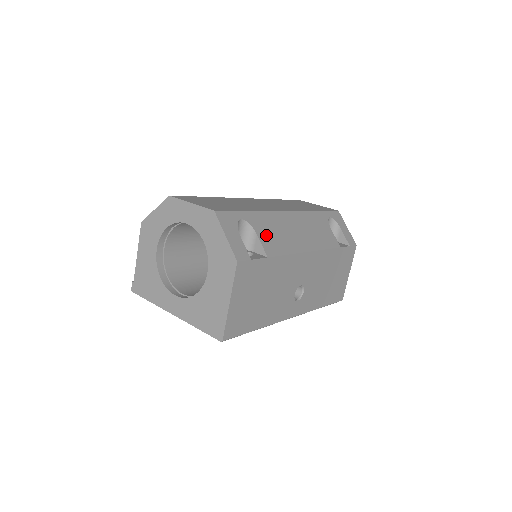
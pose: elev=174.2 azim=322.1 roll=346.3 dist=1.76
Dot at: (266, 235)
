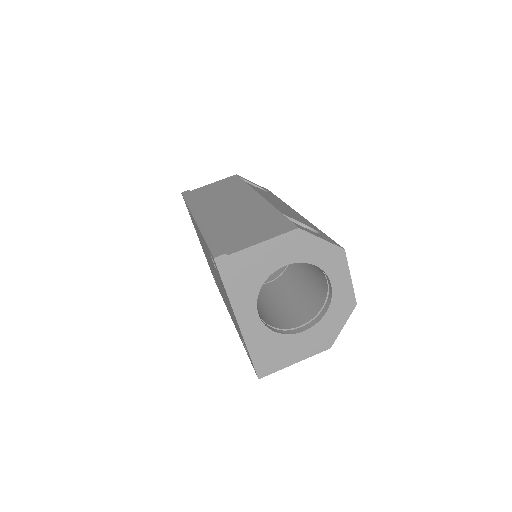
Dot at: occluded
